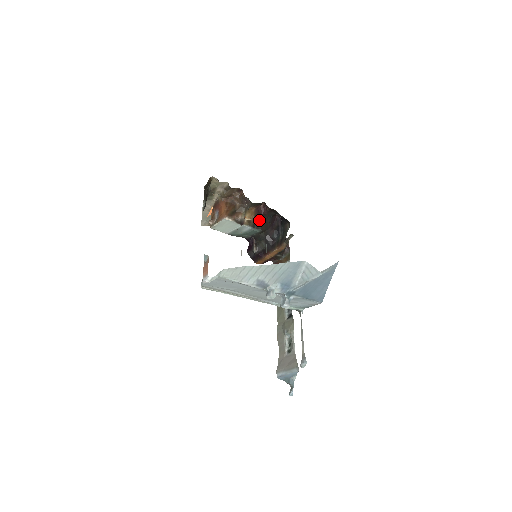
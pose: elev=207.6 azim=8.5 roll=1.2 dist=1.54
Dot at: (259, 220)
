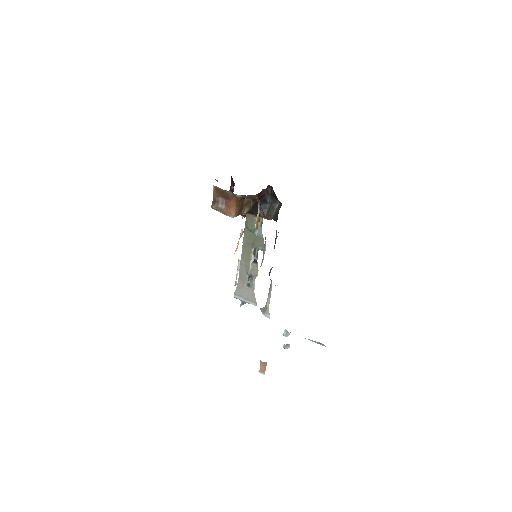
Dot at: (257, 202)
